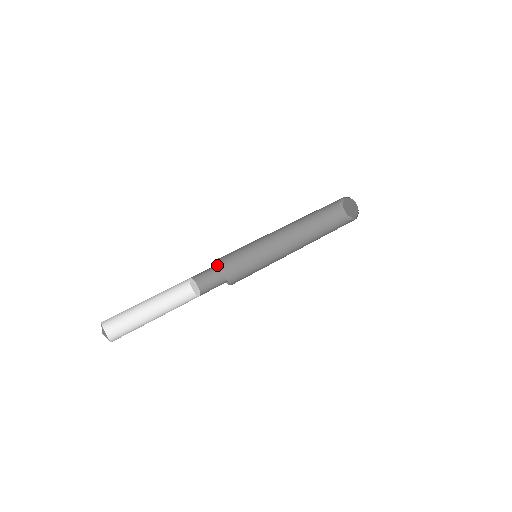
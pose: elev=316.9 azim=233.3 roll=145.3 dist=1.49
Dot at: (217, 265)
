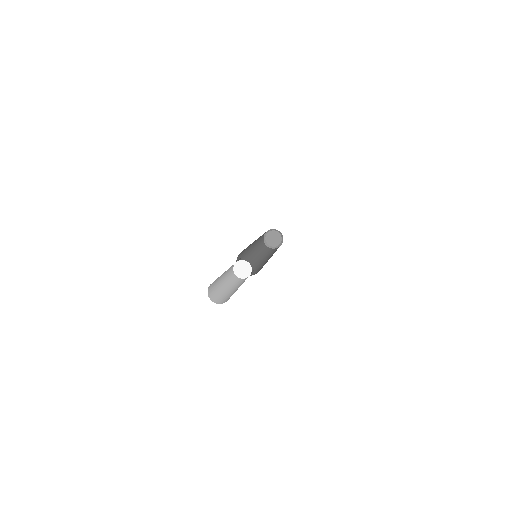
Dot at: occluded
